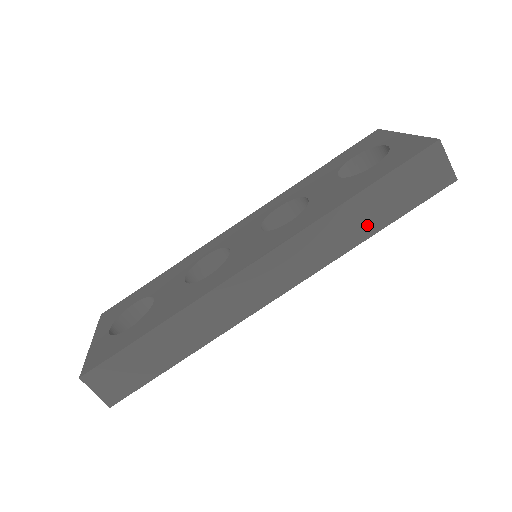
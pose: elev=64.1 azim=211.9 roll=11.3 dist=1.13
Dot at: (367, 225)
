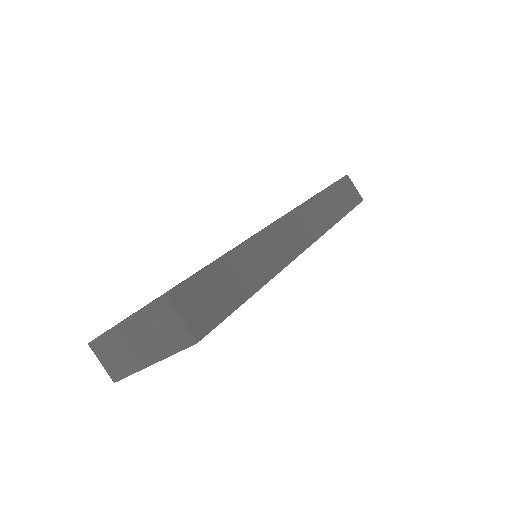
Dot at: (335, 212)
